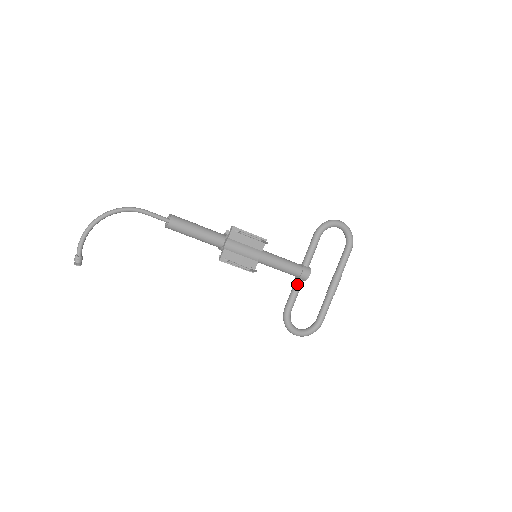
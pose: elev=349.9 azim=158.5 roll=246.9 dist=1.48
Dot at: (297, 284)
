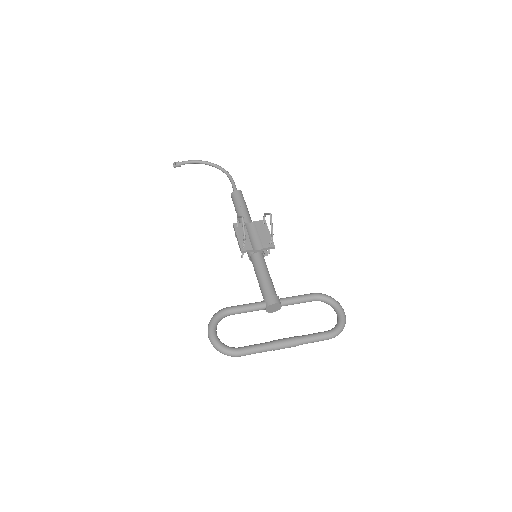
Dot at: (258, 302)
